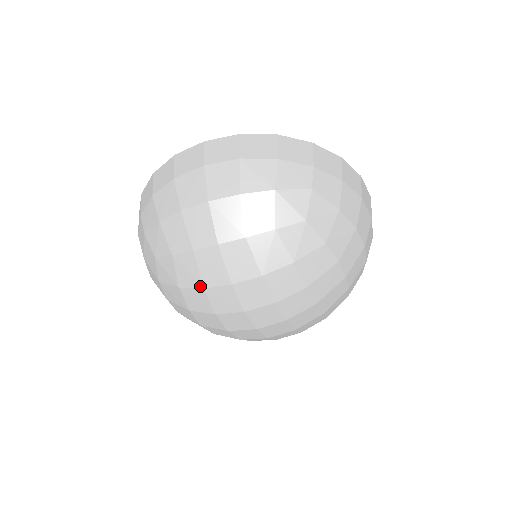
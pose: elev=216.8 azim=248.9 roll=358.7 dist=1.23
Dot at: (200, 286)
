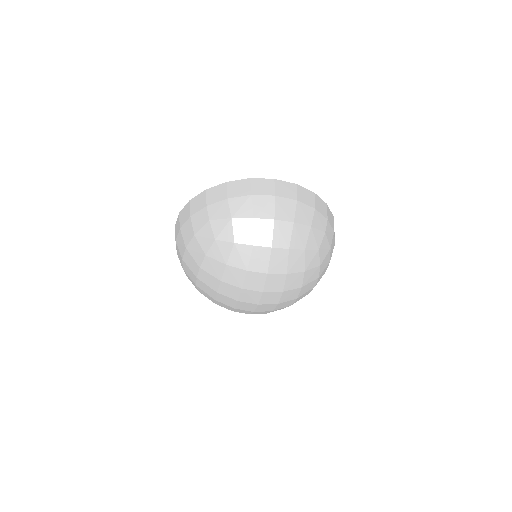
Dot at: (245, 268)
